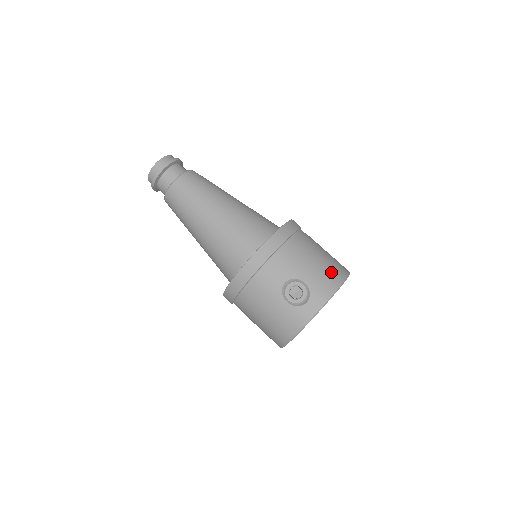
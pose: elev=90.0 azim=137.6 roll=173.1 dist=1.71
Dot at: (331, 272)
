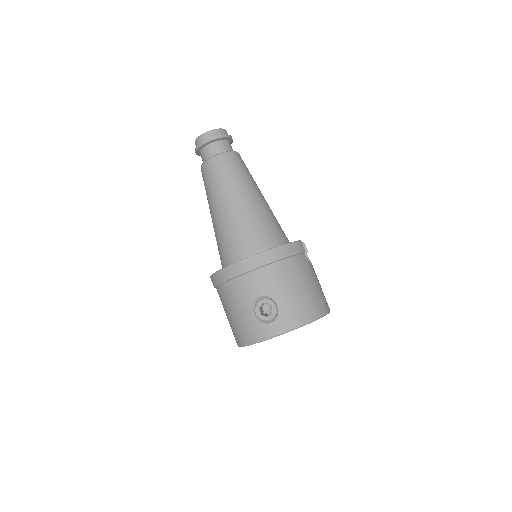
Dot at: (307, 306)
